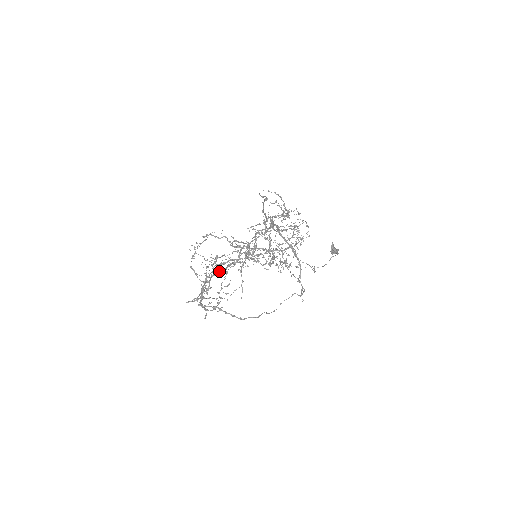
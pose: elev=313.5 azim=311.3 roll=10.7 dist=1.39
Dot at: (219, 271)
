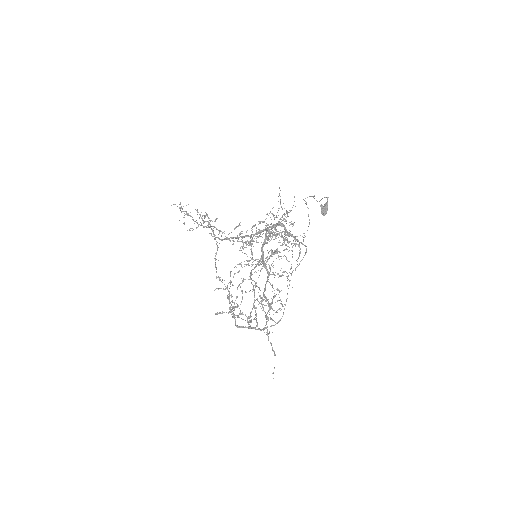
Dot at: (241, 314)
